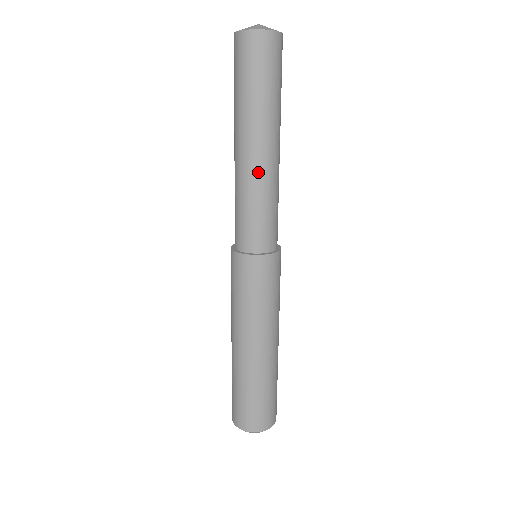
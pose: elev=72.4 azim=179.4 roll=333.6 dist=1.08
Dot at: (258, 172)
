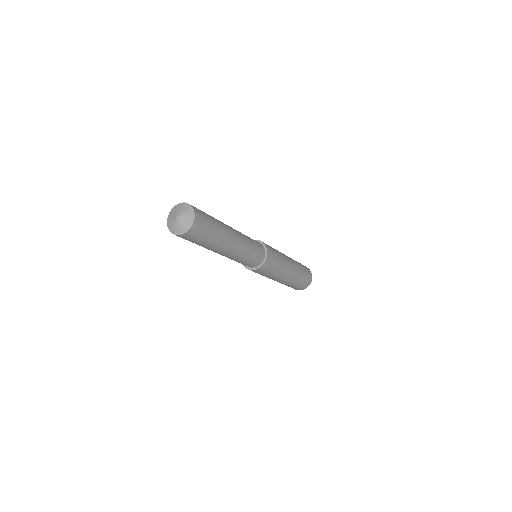
Dot at: (240, 248)
